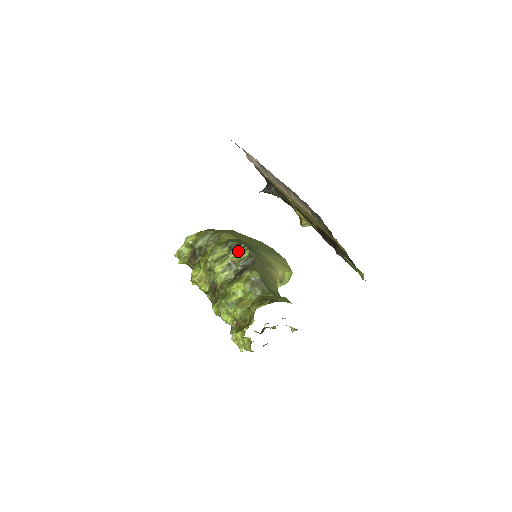
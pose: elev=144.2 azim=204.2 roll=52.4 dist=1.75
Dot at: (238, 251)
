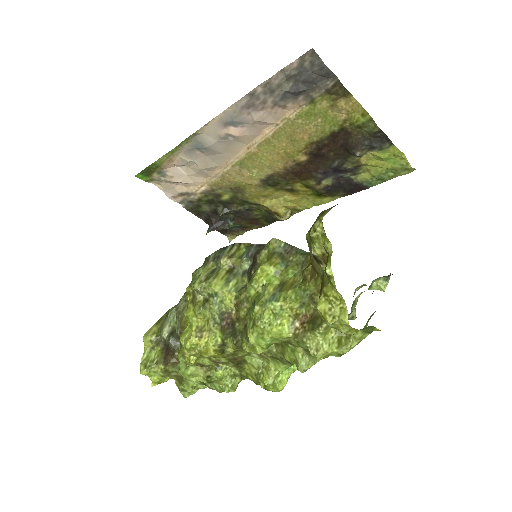
Dot at: (229, 252)
